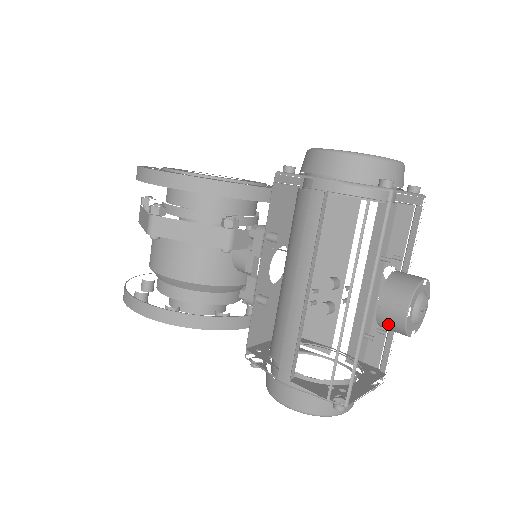
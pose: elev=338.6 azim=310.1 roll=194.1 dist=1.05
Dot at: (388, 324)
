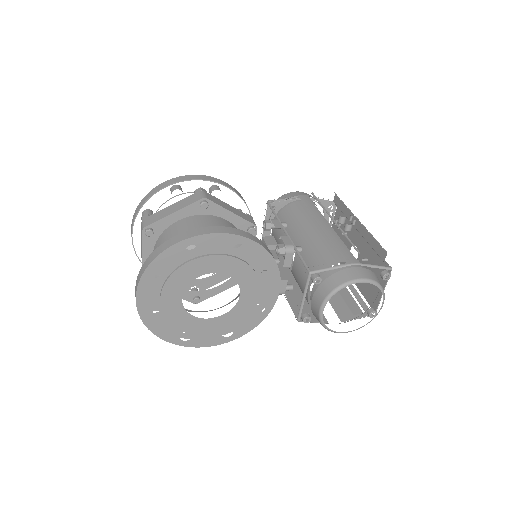
Dot at: occluded
